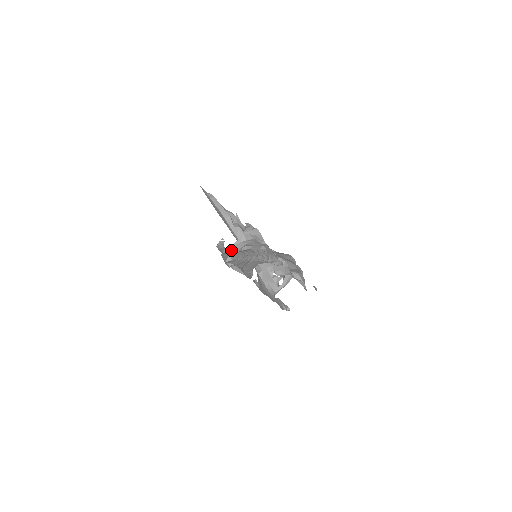
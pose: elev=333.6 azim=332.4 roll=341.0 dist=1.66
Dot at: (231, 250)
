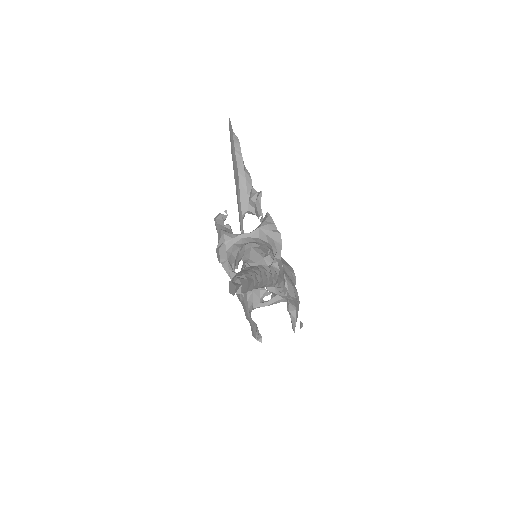
Dot at: (233, 240)
